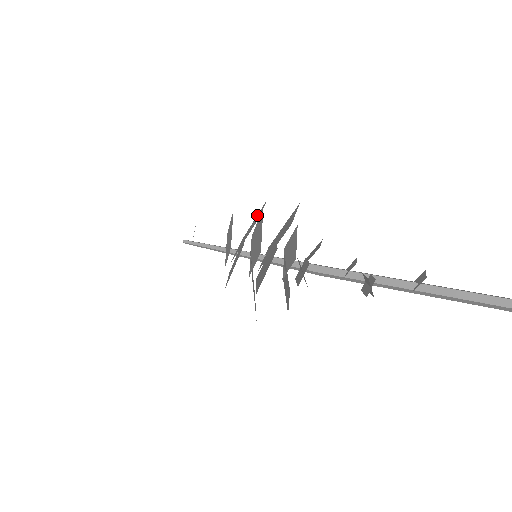
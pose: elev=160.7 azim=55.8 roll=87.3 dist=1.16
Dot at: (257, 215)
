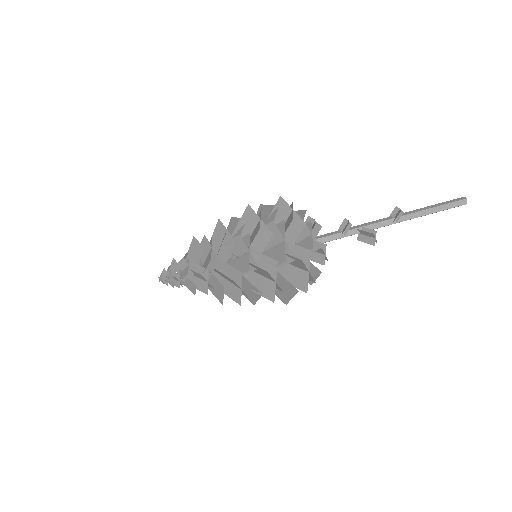
Dot at: (242, 223)
